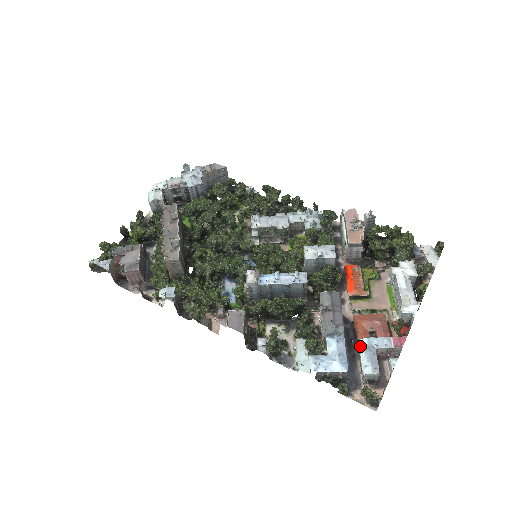
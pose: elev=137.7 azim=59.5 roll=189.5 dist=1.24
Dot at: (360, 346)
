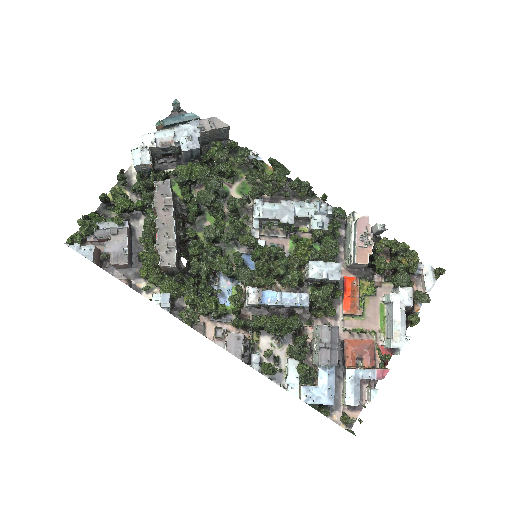
Dot at: (347, 376)
